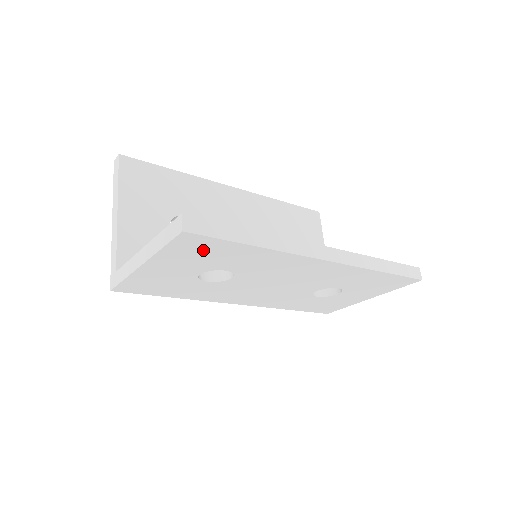
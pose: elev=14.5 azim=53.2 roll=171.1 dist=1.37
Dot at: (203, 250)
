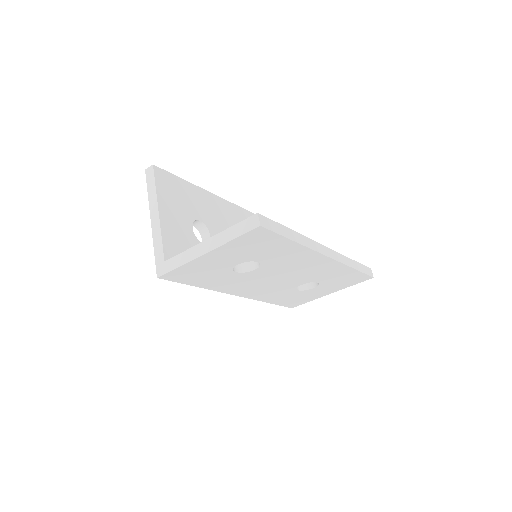
Dot at: (259, 243)
